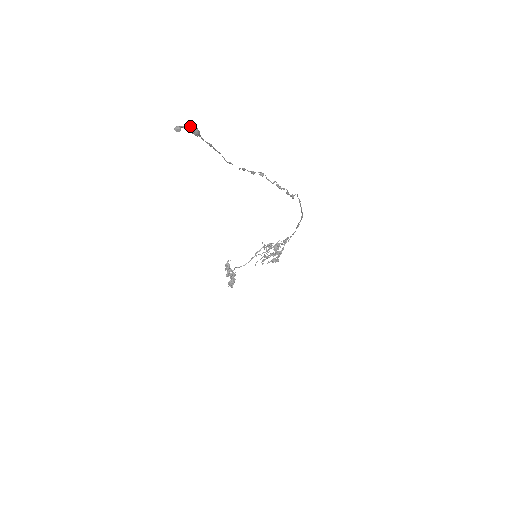
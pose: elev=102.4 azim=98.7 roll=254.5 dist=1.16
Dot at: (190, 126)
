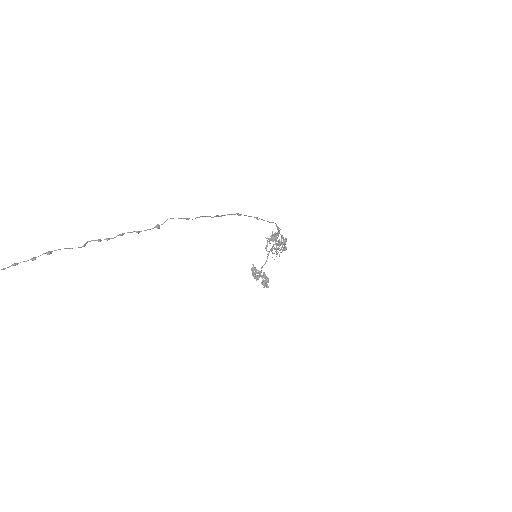
Dot at: out of frame
